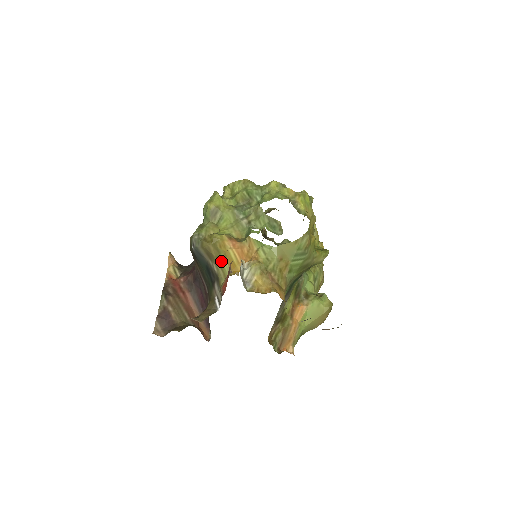
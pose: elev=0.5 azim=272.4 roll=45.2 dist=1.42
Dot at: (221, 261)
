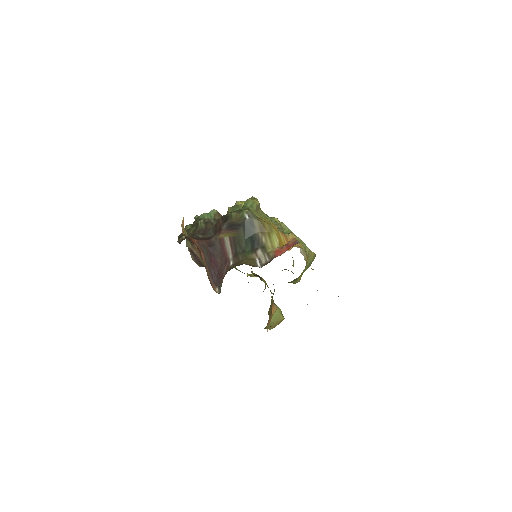
Dot at: (272, 237)
